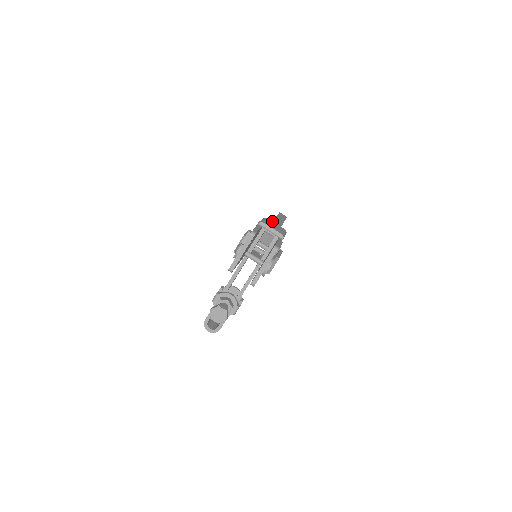
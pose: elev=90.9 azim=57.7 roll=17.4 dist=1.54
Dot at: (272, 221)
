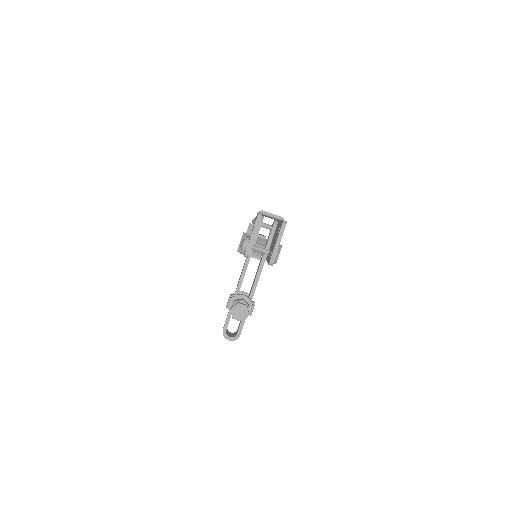
Dot at: occluded
